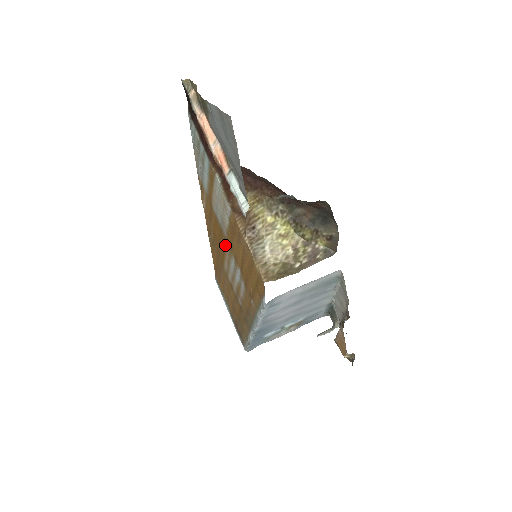
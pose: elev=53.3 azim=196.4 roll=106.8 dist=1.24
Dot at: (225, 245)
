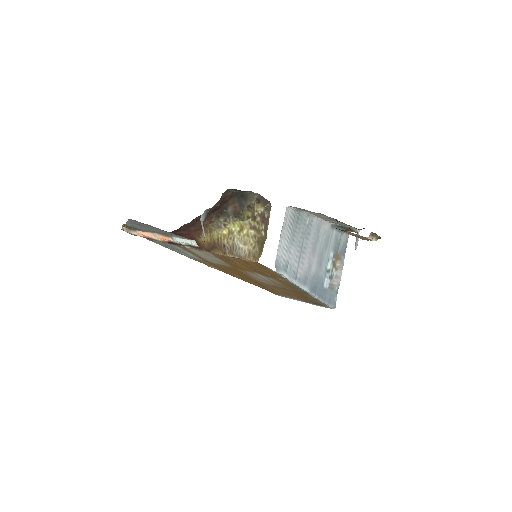
Dot at: occluded
